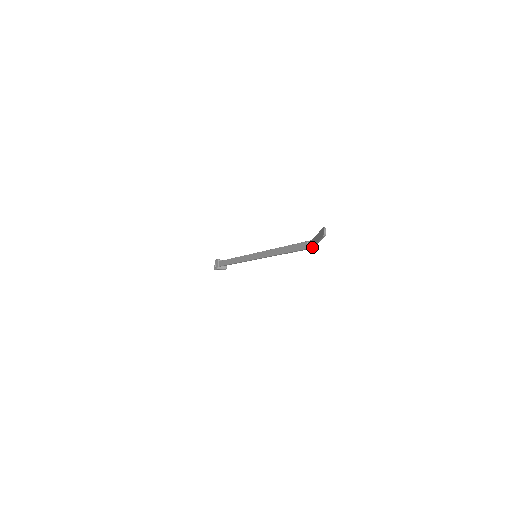
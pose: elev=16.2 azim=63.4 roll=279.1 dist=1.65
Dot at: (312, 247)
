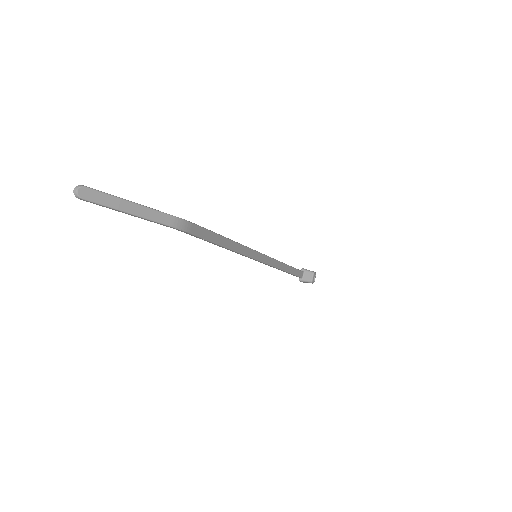
Dot at: (172, 227)
